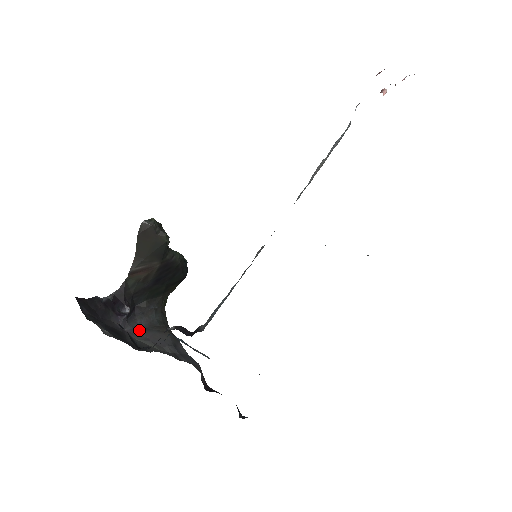
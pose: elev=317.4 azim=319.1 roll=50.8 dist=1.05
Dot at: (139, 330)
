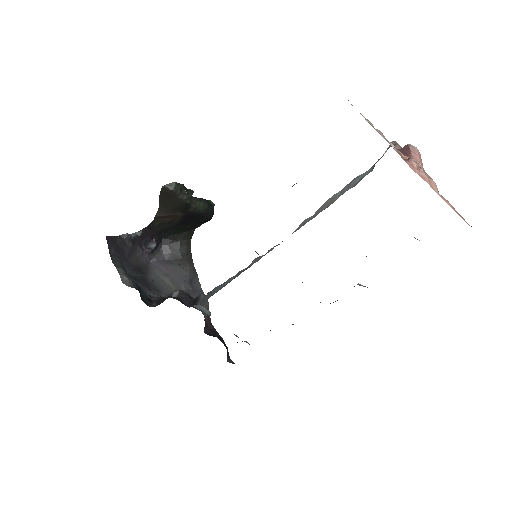
Dot at: (162, 263)
